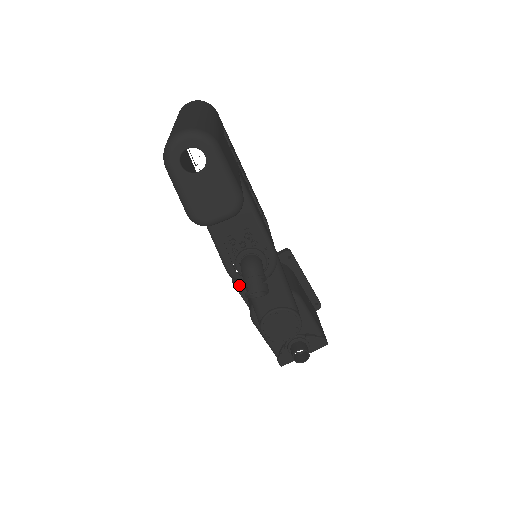
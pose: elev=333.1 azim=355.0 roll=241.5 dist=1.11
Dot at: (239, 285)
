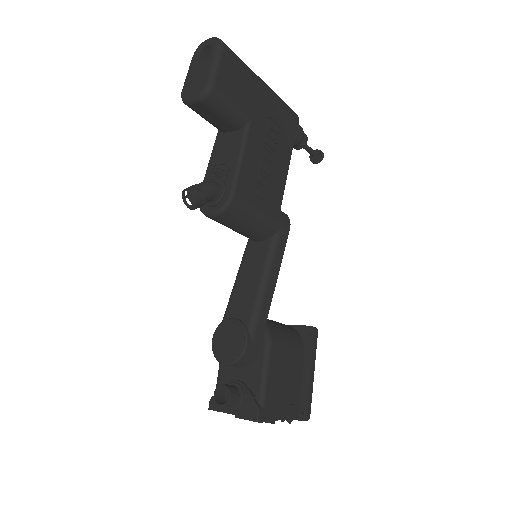
Dot at: occluded
